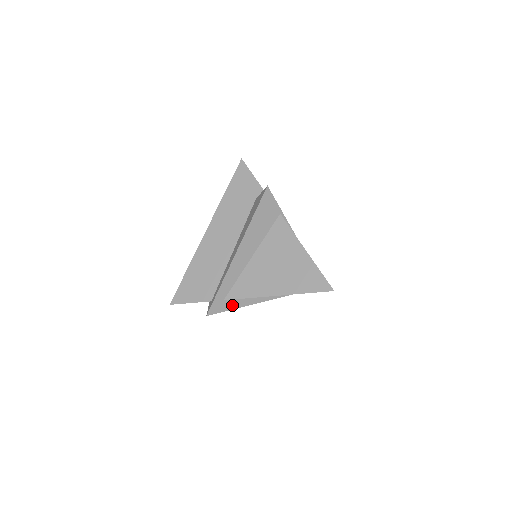
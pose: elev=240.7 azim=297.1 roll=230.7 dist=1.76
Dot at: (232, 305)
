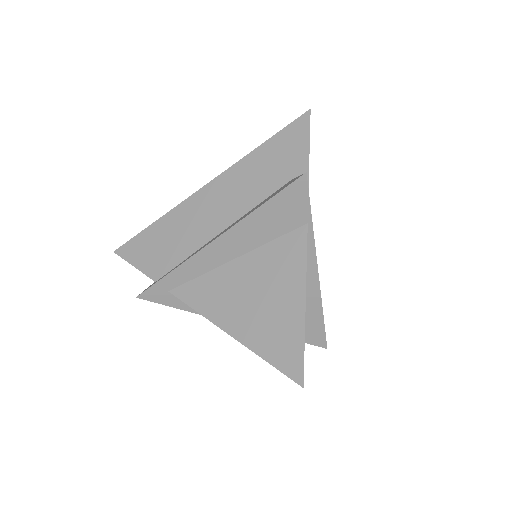
Dot at: (179, 303)
